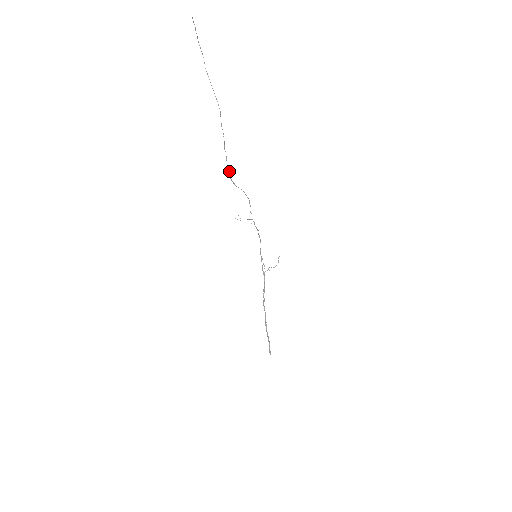
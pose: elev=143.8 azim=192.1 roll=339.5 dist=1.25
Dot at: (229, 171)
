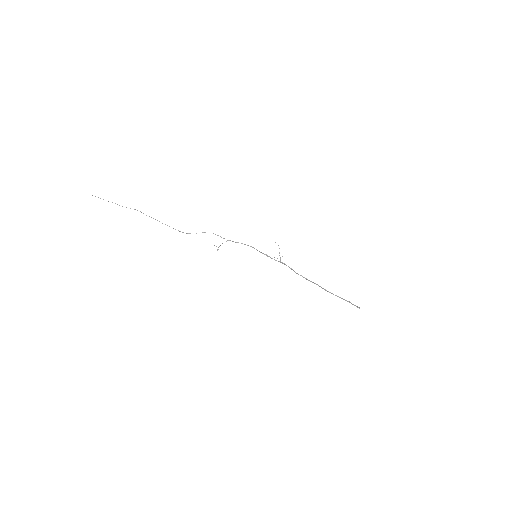
Dot at: (178, 230)
